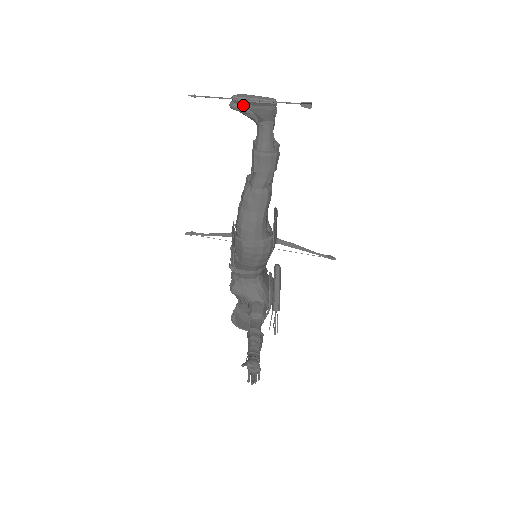
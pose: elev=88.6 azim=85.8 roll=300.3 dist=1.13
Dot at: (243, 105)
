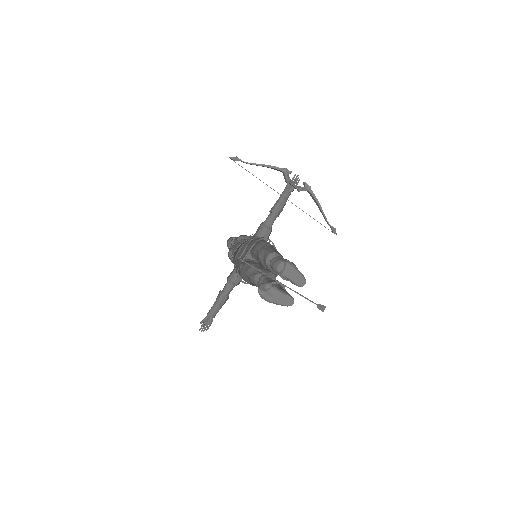
Dot at: (265, 299)
